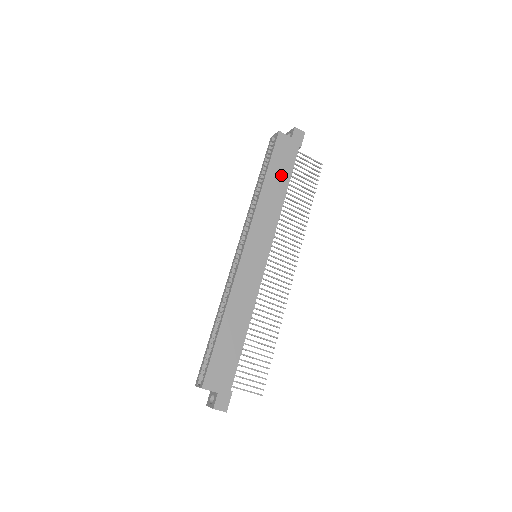
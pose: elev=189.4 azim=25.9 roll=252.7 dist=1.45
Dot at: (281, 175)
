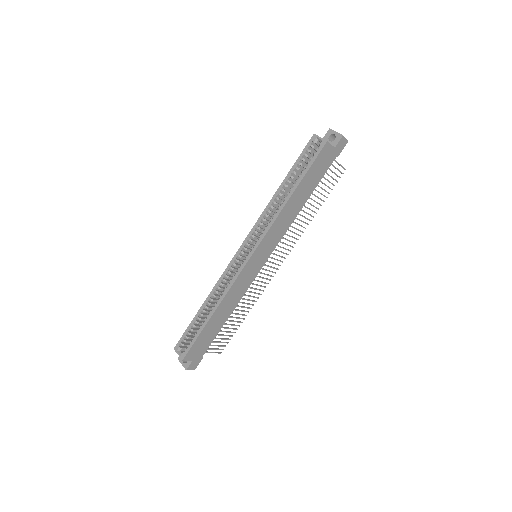
Dot at: (308, 187)
